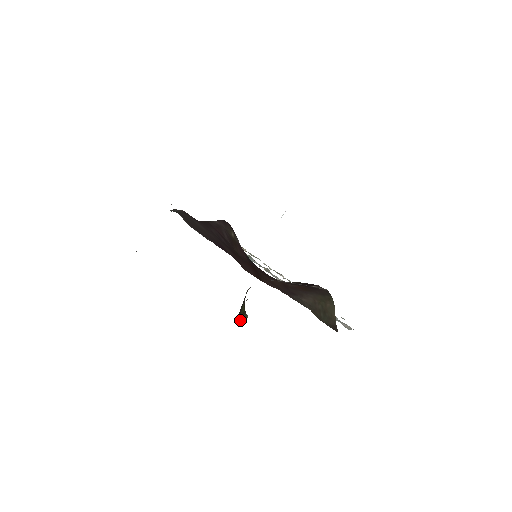
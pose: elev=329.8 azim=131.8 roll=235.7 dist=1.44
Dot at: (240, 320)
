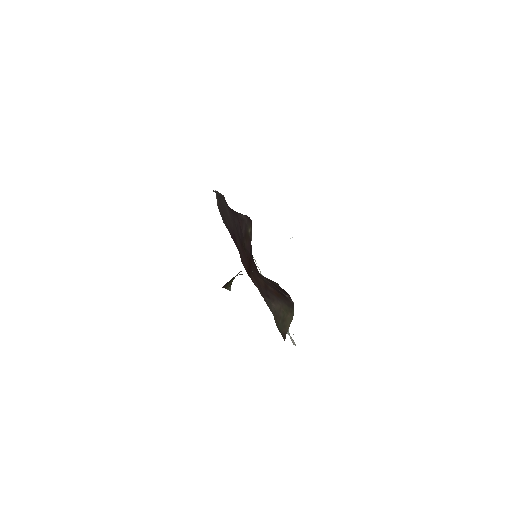
Dot at: (225, 288)
